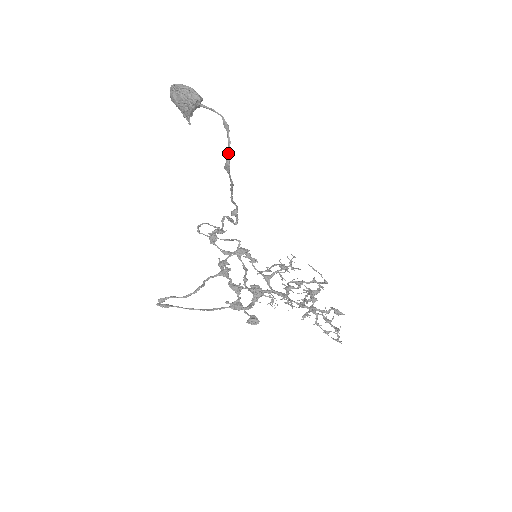
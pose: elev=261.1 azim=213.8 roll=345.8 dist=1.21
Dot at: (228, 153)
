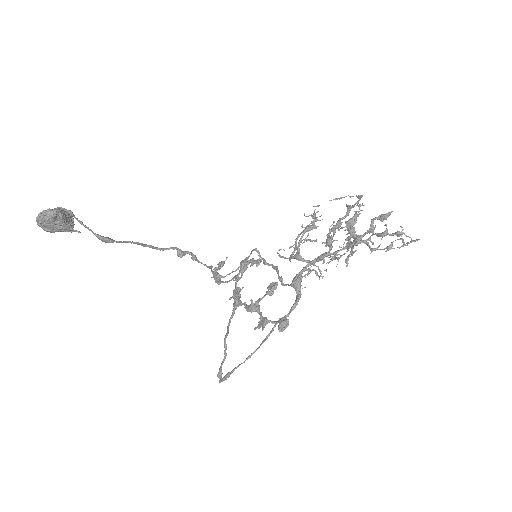
Dot at: occluded
